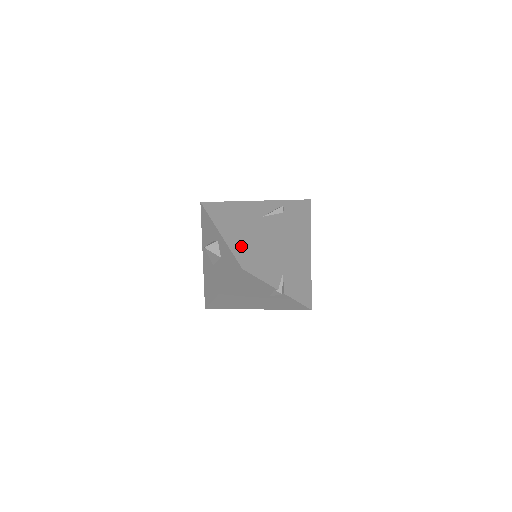
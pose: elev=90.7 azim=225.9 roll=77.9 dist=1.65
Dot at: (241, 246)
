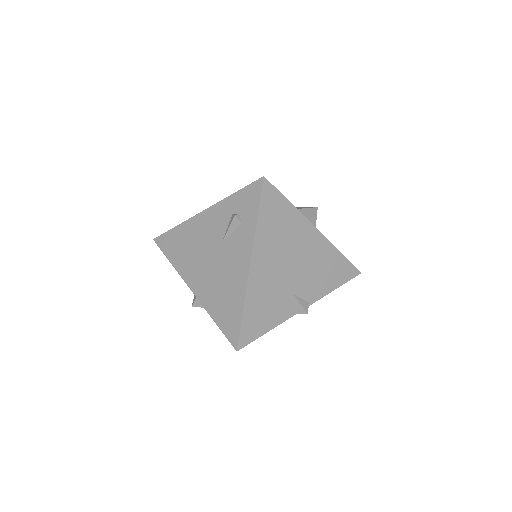
Dot at: (221, 310)
